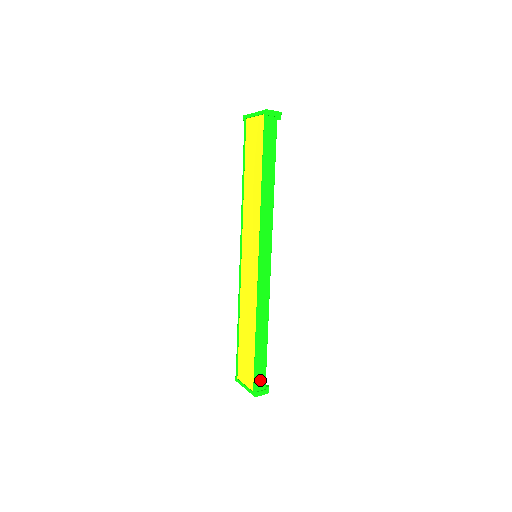
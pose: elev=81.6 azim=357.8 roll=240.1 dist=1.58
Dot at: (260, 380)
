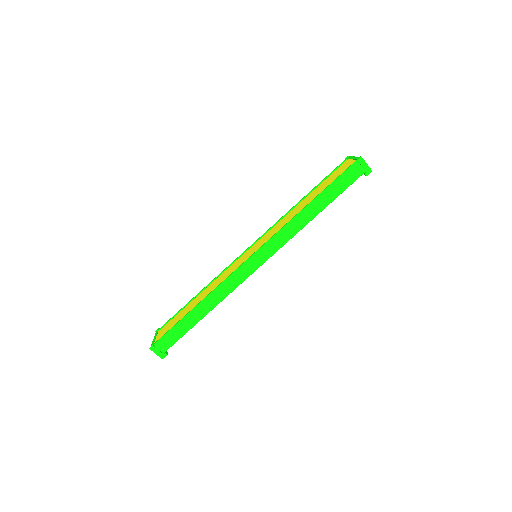
Dot at: (166, 341)
